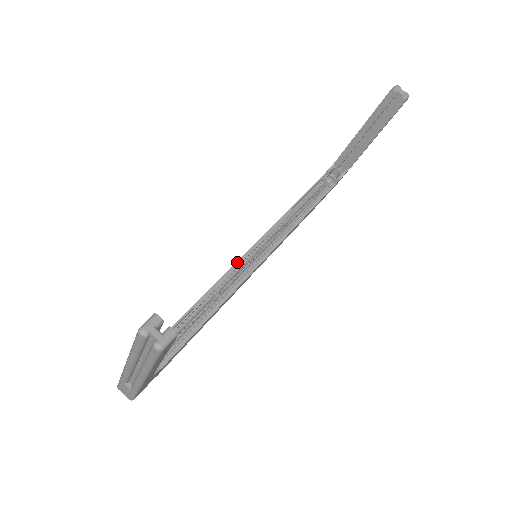
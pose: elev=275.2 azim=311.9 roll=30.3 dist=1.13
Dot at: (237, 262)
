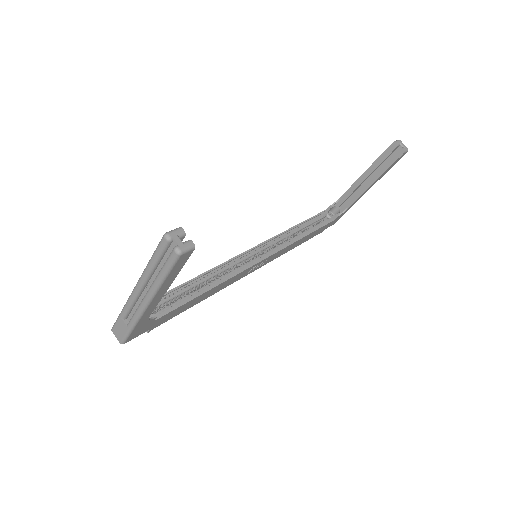
Dot at: (239, 255)
